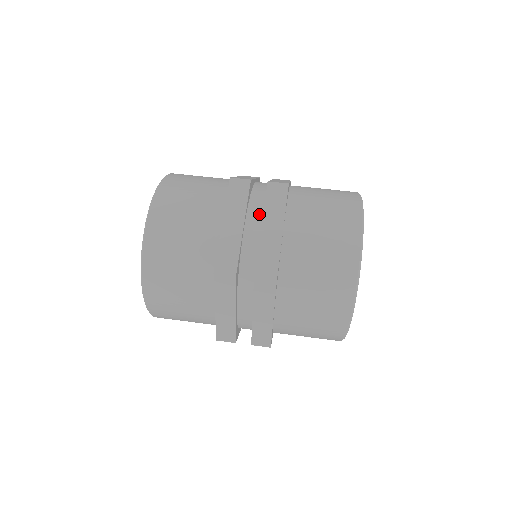
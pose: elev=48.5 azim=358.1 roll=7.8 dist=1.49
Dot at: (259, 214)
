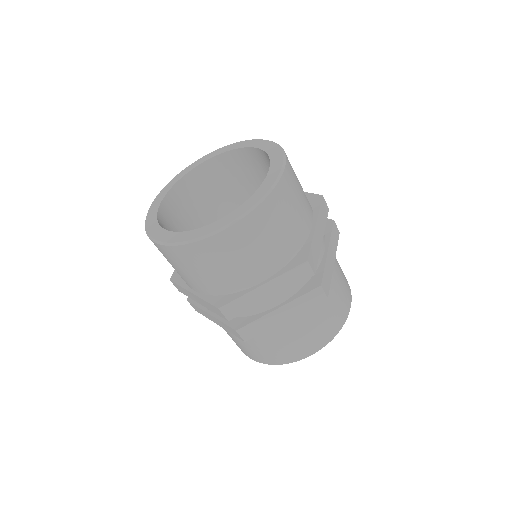
Dot at: (324, 238)
